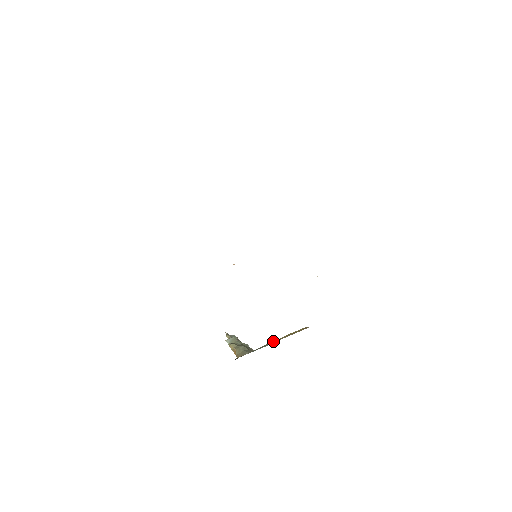
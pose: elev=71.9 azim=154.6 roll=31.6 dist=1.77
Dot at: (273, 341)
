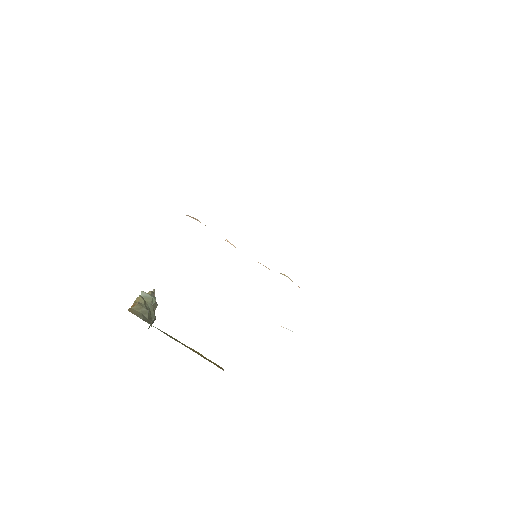
Dot at: occluded
